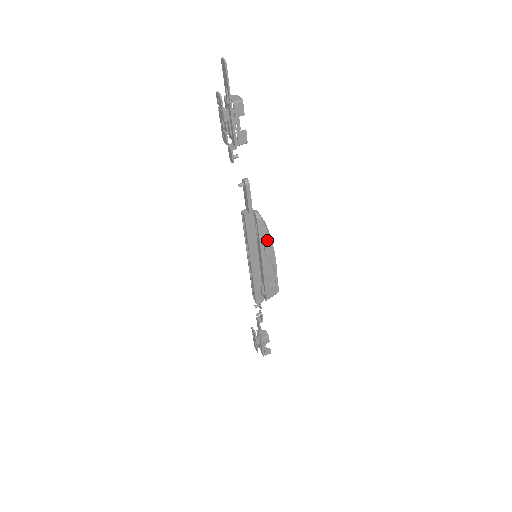
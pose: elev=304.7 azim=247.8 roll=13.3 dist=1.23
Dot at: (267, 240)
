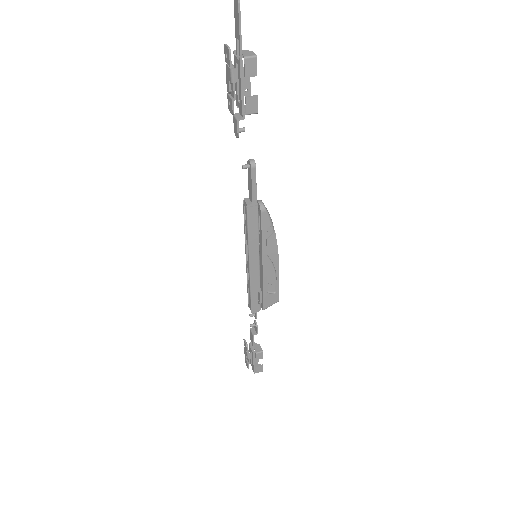
Dot at: (271, 238)
